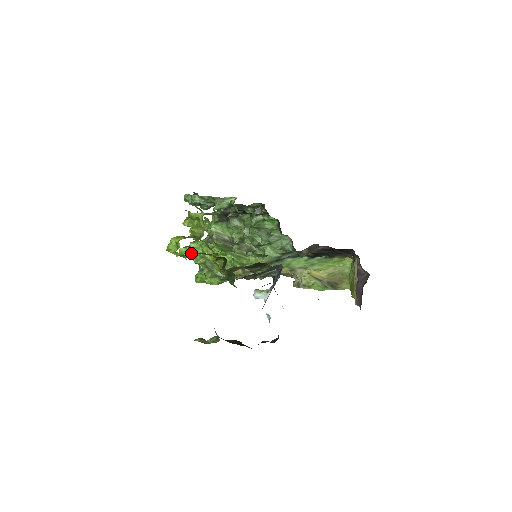
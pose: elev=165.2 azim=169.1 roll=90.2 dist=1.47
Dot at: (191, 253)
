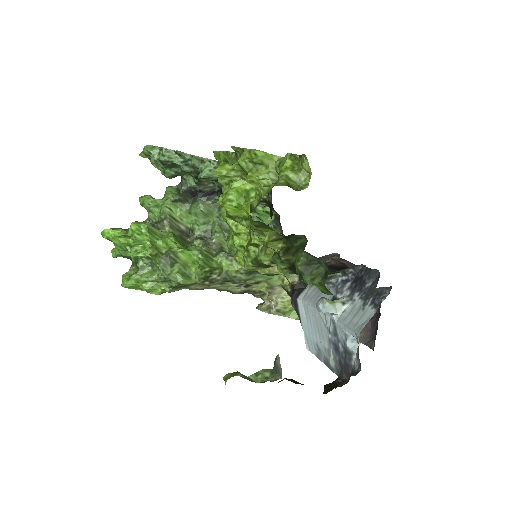
Dot at: (130, 238)
